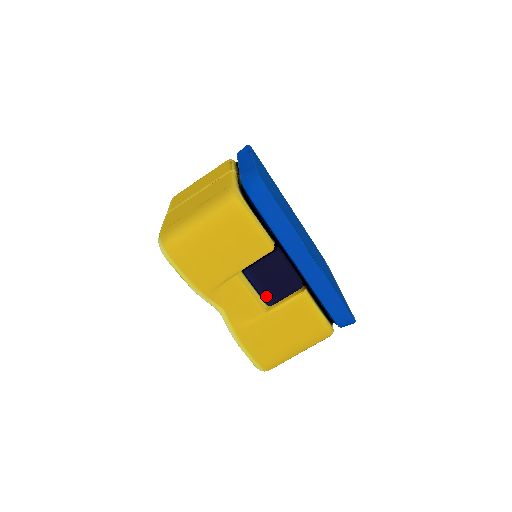
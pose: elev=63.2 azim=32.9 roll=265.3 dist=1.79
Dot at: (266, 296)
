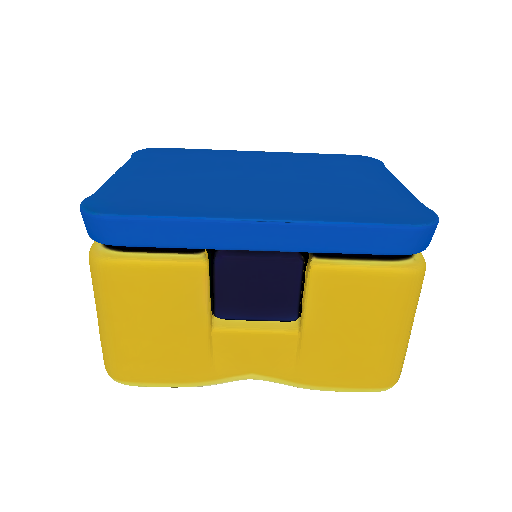
Dot at: (276, 315)
